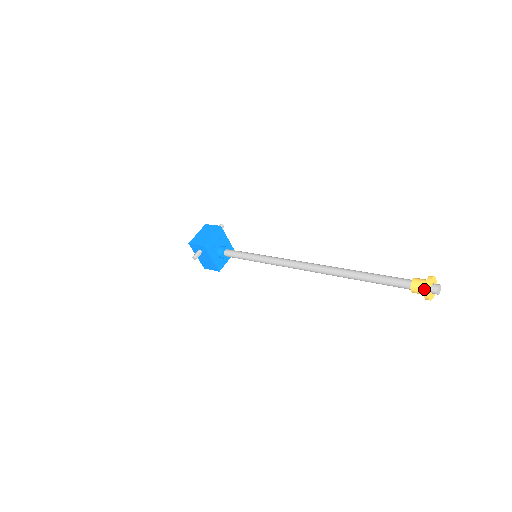
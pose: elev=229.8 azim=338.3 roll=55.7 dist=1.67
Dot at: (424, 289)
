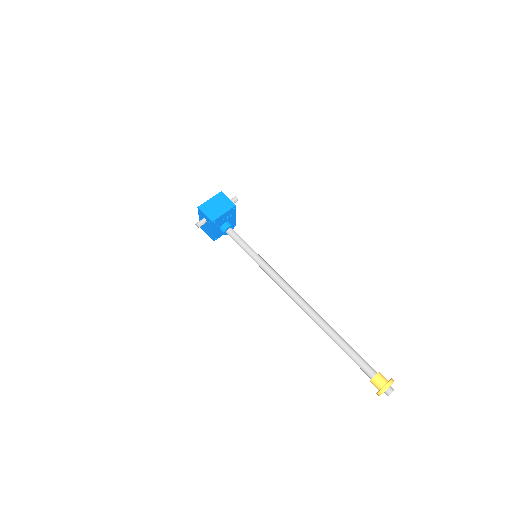
Dot at: (381, 390)
